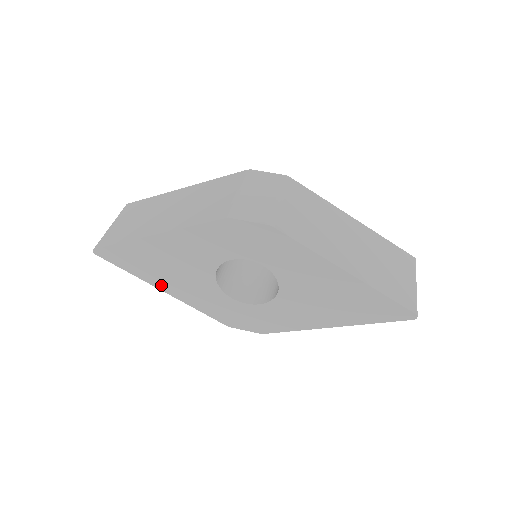
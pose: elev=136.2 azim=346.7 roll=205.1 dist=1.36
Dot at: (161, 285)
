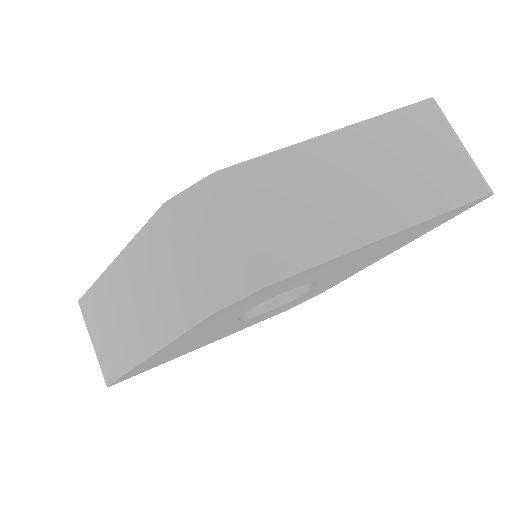
Dot at: (194, 349)
